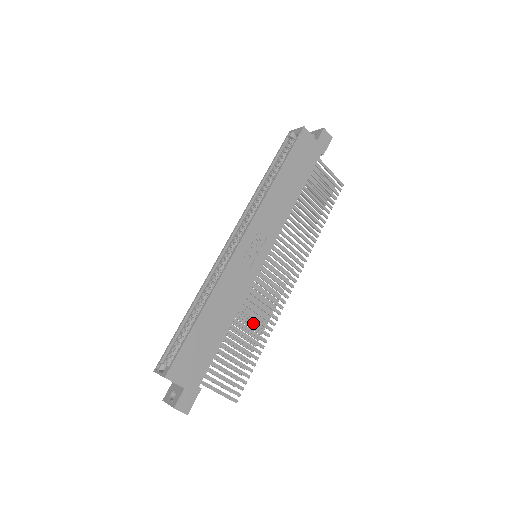
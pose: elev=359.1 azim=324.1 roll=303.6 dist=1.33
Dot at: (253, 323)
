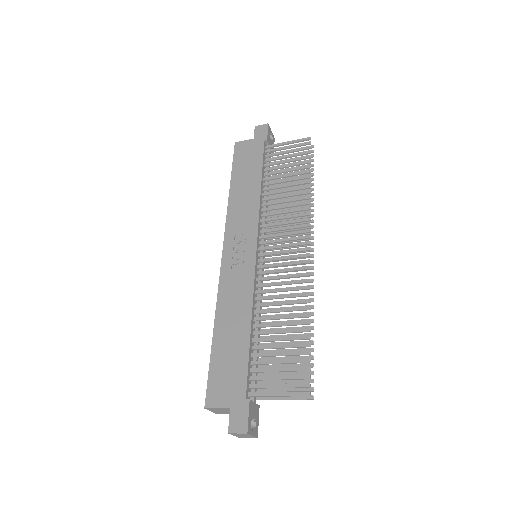
Dot at: (281, 309)
